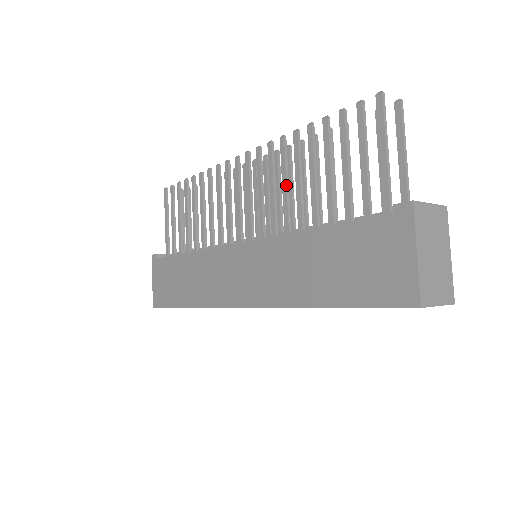
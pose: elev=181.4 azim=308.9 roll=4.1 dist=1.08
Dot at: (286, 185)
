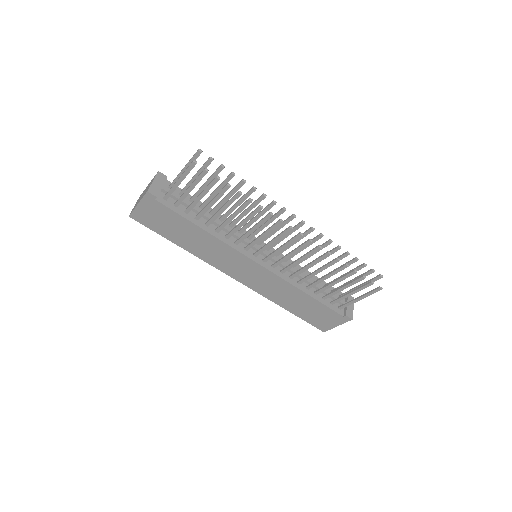
Dot at: occluded
